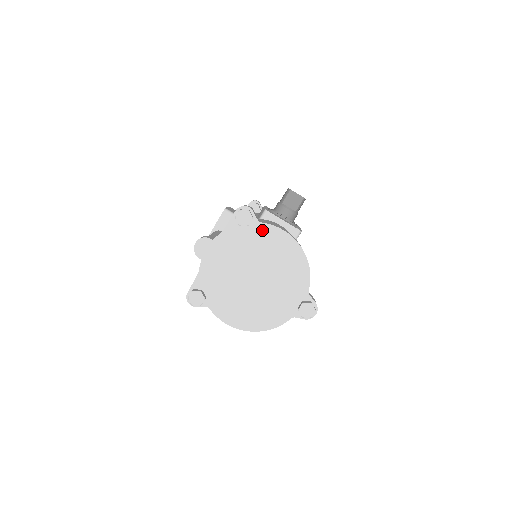
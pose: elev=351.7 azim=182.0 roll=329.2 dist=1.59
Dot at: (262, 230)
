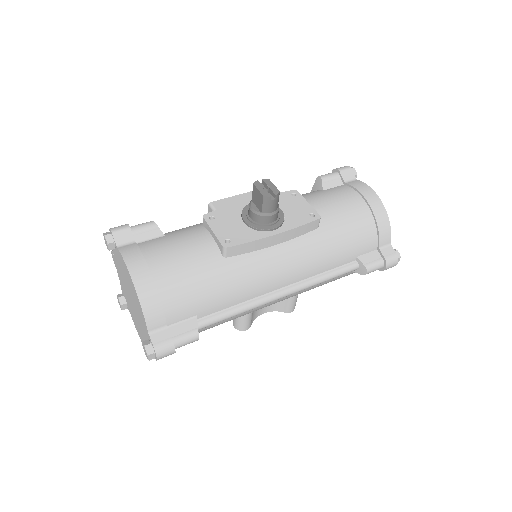
Dot at: (120, 256)
